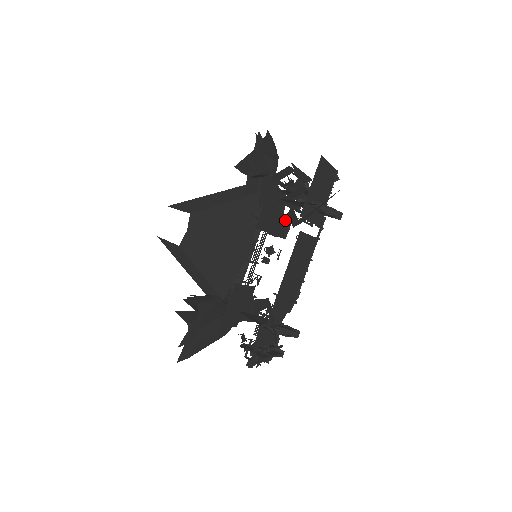
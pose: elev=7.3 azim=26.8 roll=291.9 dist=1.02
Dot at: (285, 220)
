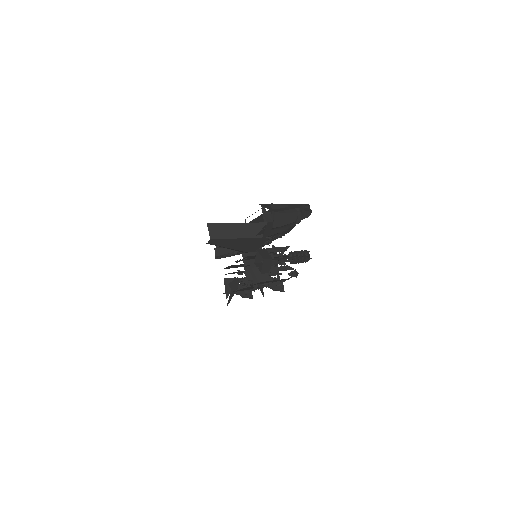
Dot at: occluded
